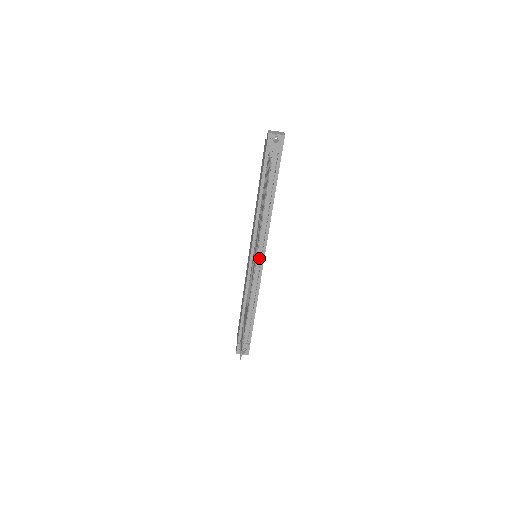
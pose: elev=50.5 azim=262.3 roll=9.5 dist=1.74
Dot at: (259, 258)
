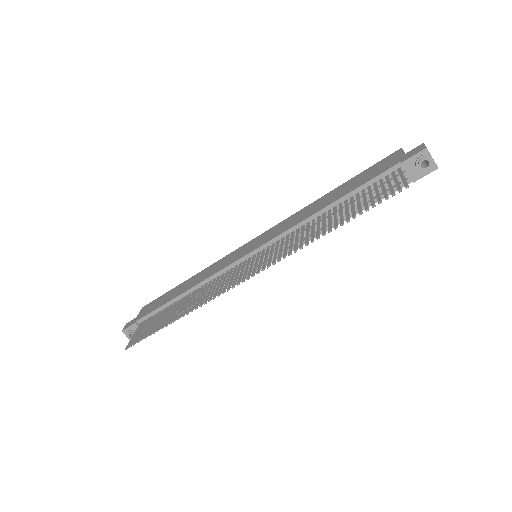
Dot at: occluded
